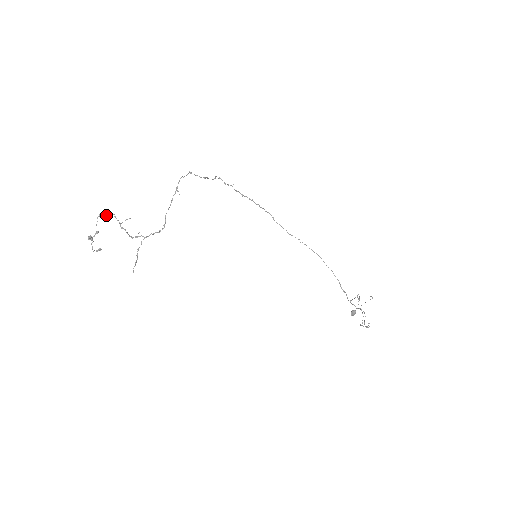
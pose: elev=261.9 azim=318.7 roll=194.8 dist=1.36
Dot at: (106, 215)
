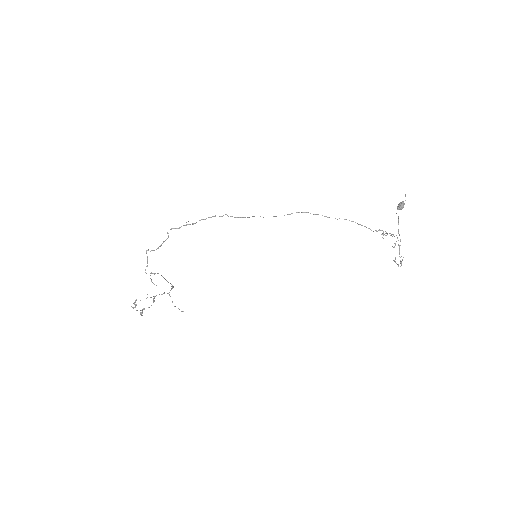
Dot at: occluded
